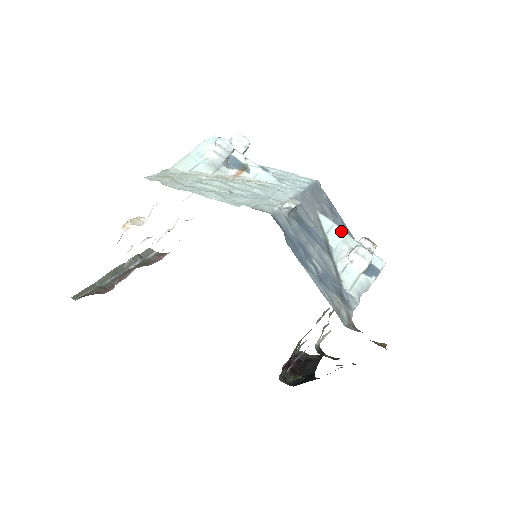
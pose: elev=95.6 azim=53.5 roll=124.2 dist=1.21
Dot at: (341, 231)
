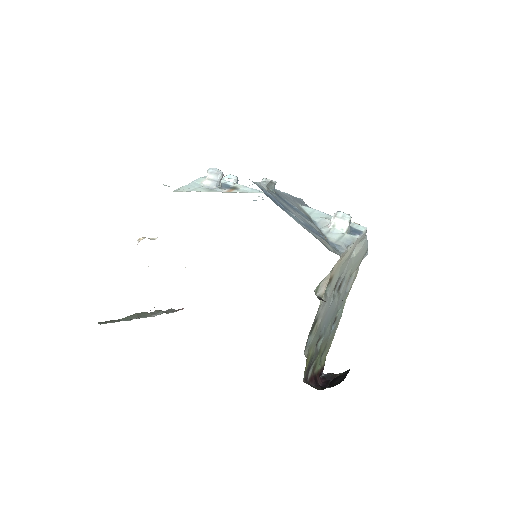
Dot at: (322, 213)
